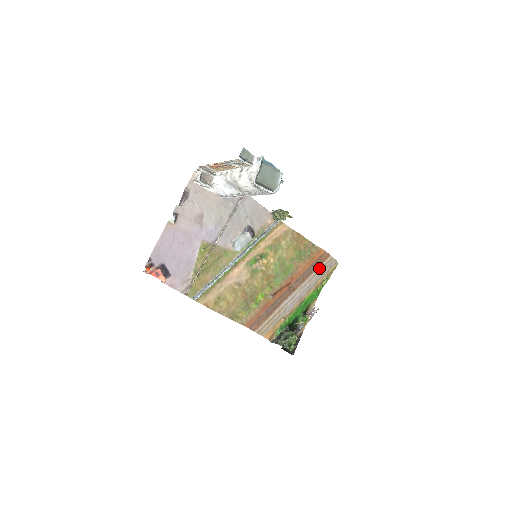
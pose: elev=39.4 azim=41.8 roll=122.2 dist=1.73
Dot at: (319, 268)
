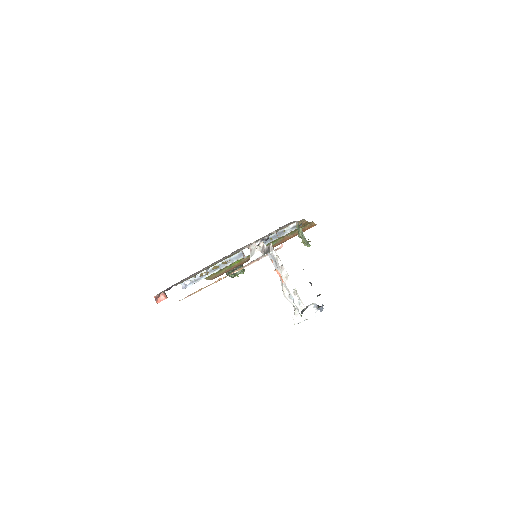
Dot at: occluded
